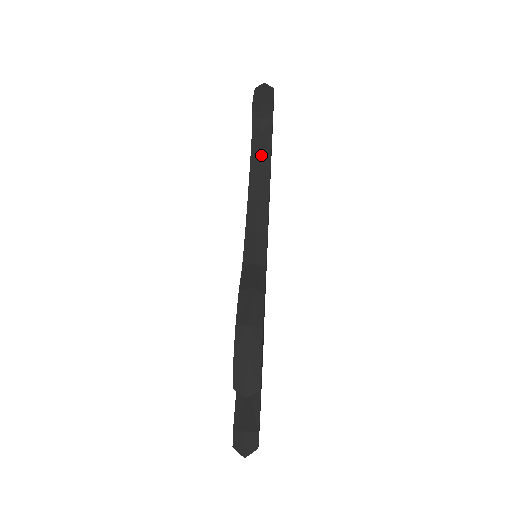
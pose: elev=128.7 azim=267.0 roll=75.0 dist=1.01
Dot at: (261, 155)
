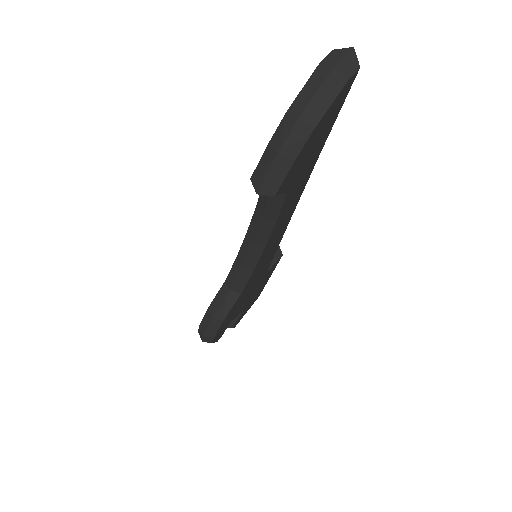
Dot at: (266, 209)
